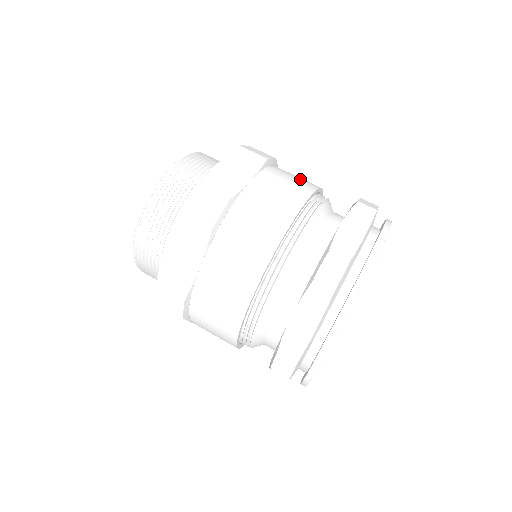
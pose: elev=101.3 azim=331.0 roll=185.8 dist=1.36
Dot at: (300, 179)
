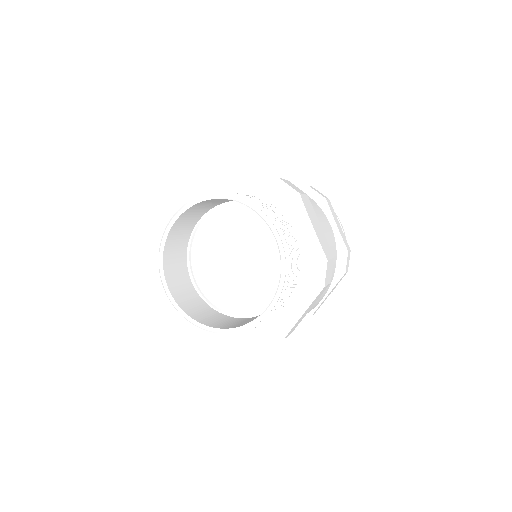
Dot at: (333, 267)
